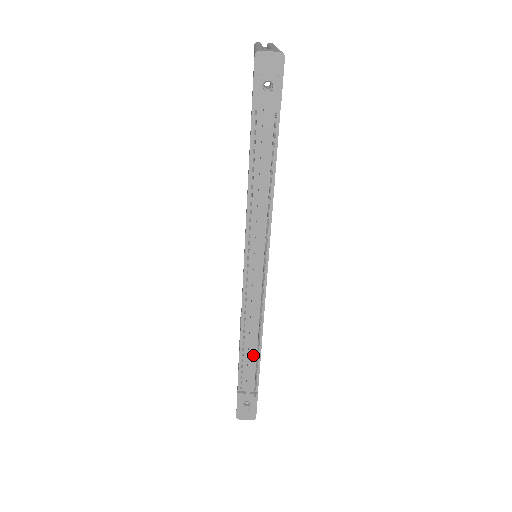
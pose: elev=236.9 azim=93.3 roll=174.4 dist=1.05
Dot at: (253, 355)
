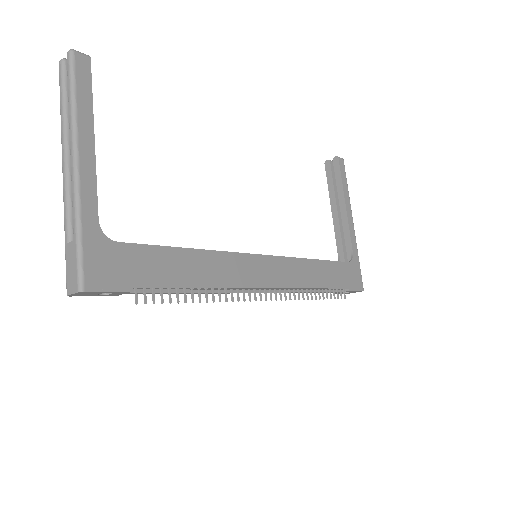
Dot at: (319, 289)
